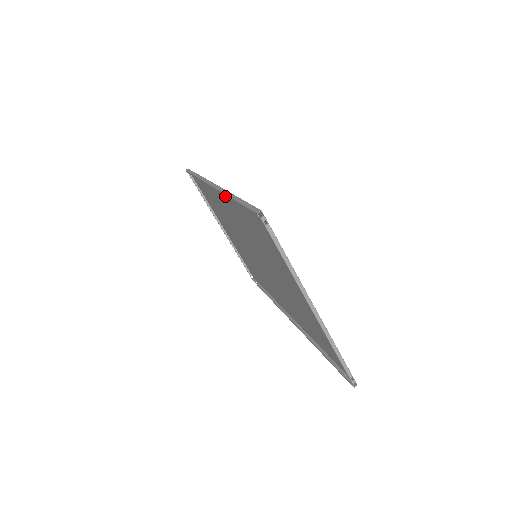
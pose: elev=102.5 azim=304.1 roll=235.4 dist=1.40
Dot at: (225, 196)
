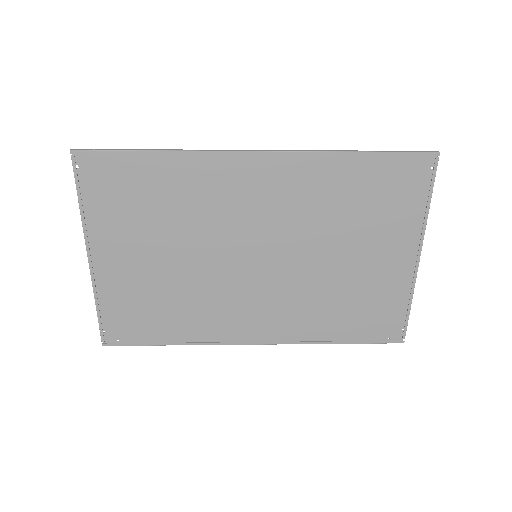
Dot at: (290, 163)
